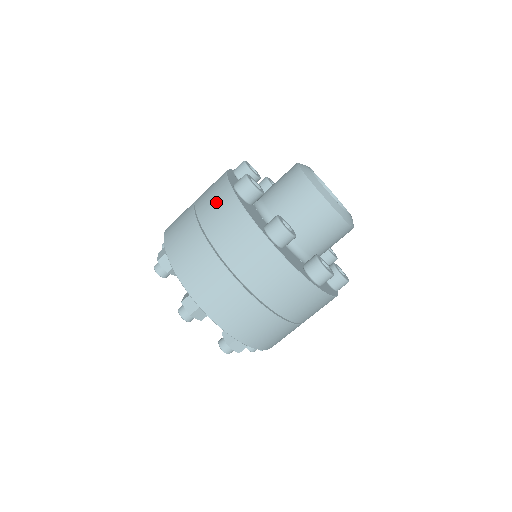
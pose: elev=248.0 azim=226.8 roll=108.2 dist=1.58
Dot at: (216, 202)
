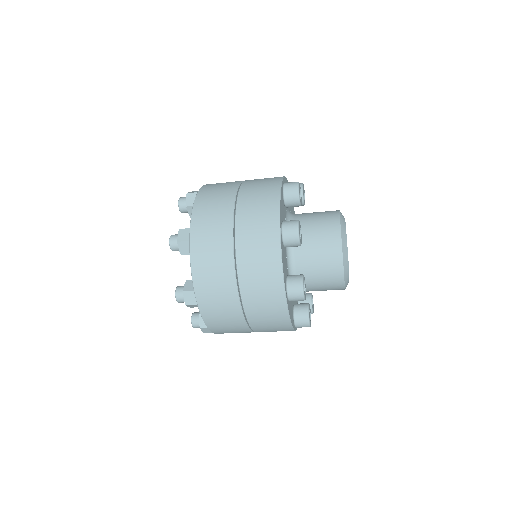
Dot at: (259, 232)
